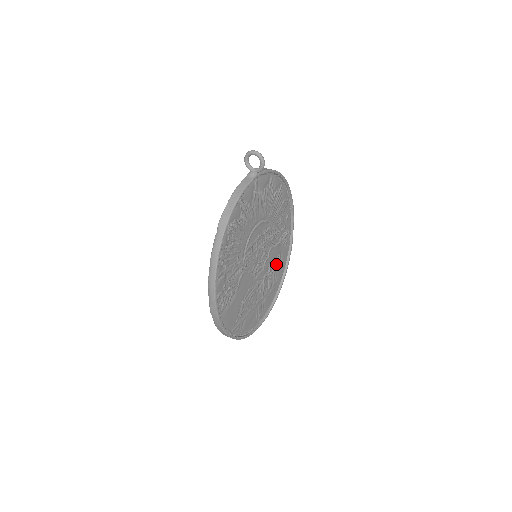
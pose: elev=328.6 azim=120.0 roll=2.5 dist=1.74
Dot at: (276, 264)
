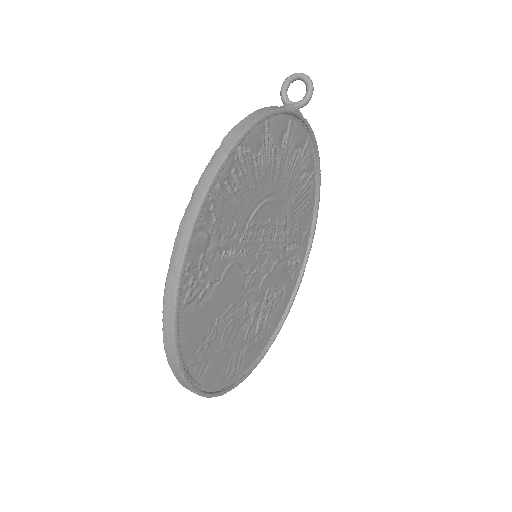
Dot at: (275, 298)
